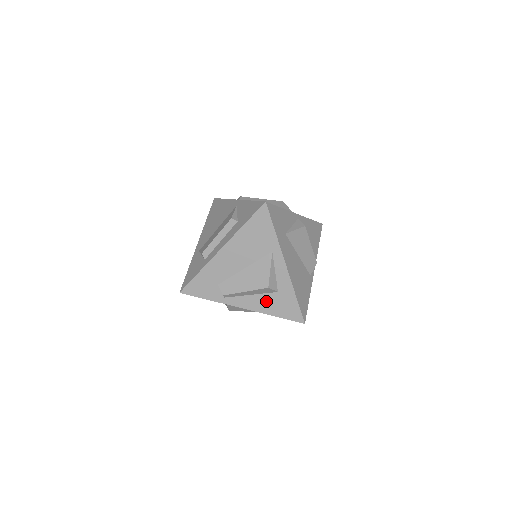
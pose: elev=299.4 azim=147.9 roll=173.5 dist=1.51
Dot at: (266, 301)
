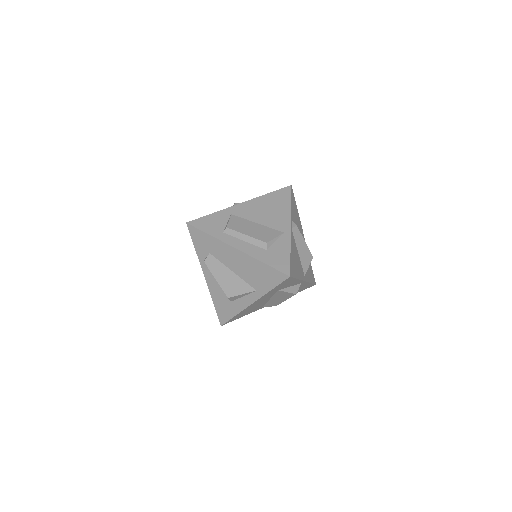
Dot at: (220, 294)
